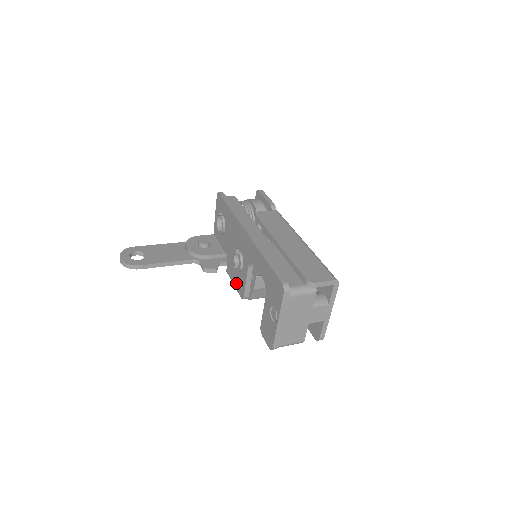
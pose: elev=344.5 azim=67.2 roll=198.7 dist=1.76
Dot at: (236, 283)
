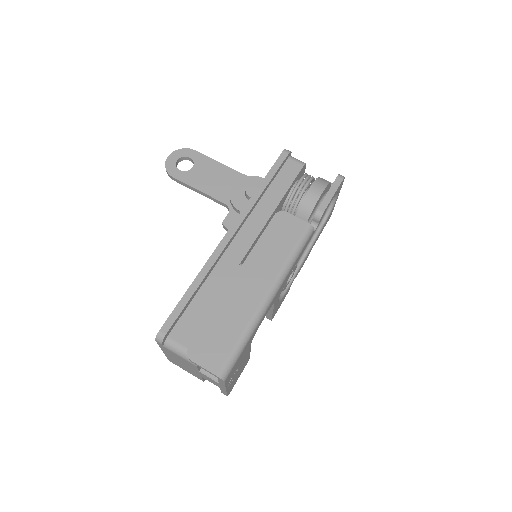
Dot at: occluded
